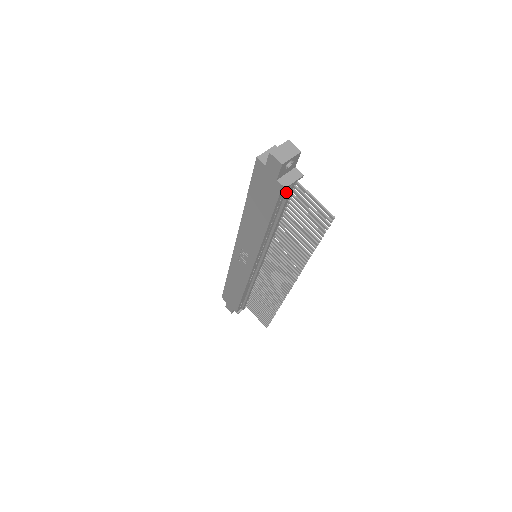
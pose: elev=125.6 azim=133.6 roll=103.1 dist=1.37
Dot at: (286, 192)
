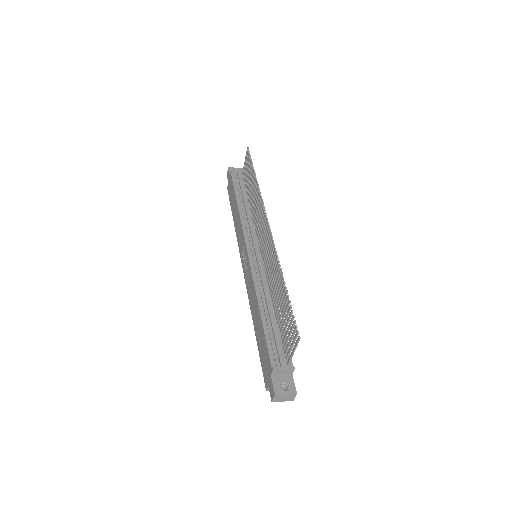
Dot at: (238, 179)
